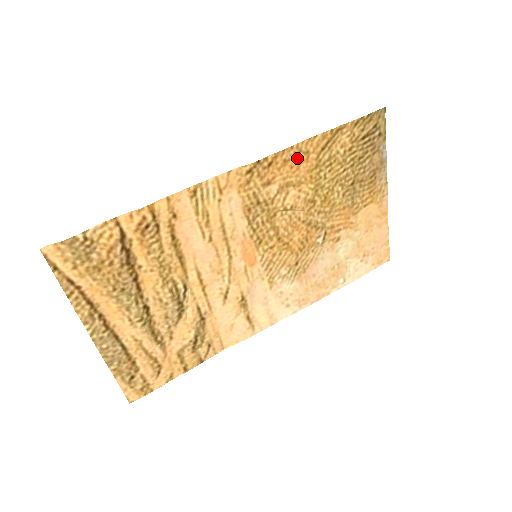
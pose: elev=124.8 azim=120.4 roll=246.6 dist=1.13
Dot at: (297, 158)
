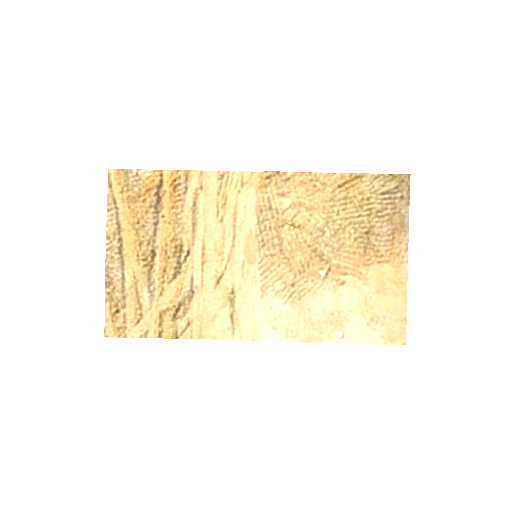
Dot at: (314, 185)
